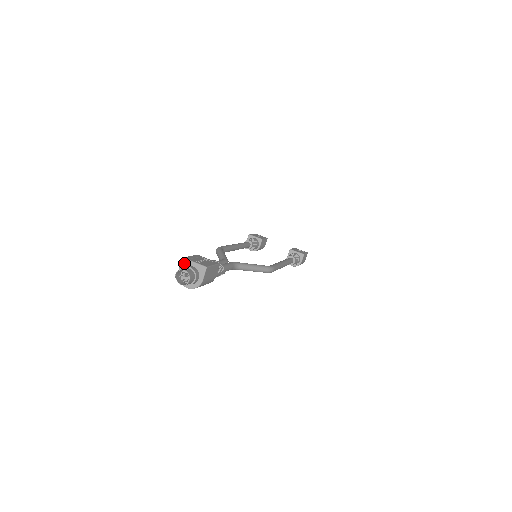
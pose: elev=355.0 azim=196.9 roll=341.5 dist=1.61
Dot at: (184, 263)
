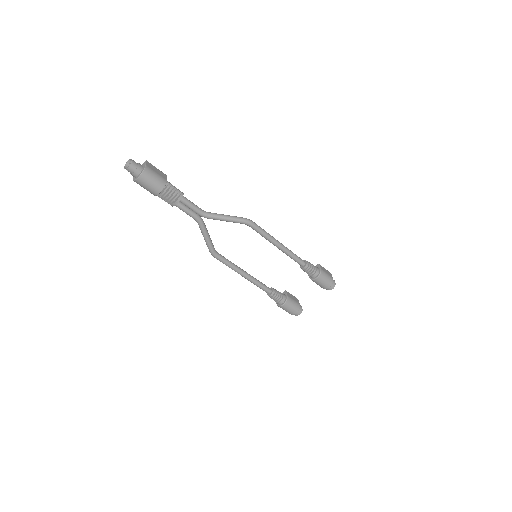
Dot at: occluded
